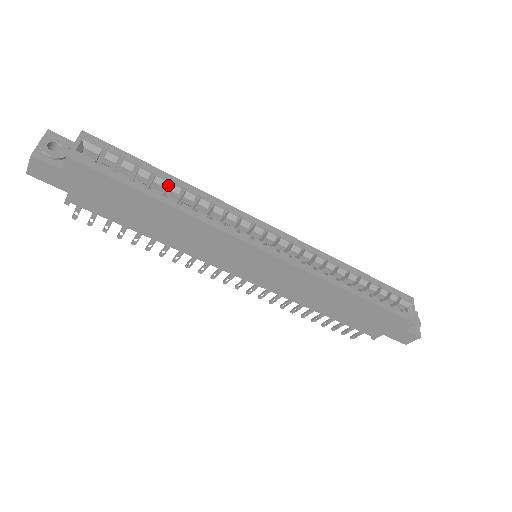
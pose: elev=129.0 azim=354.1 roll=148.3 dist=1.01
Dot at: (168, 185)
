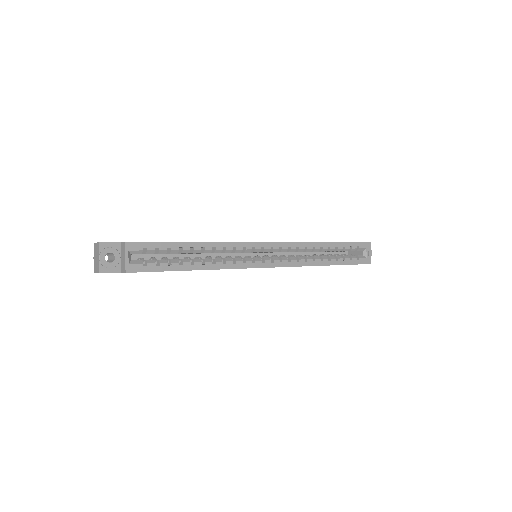
Dot at: (191, 247)
